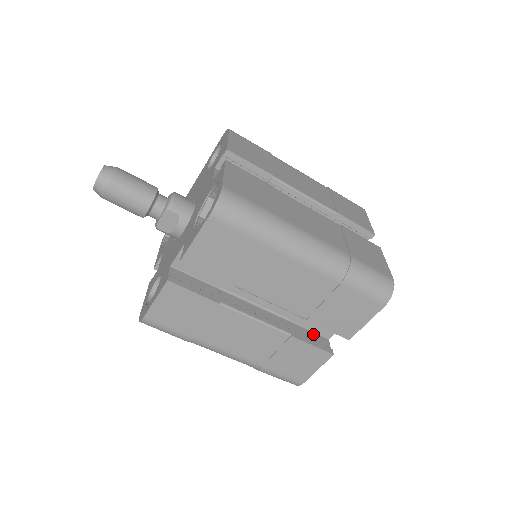
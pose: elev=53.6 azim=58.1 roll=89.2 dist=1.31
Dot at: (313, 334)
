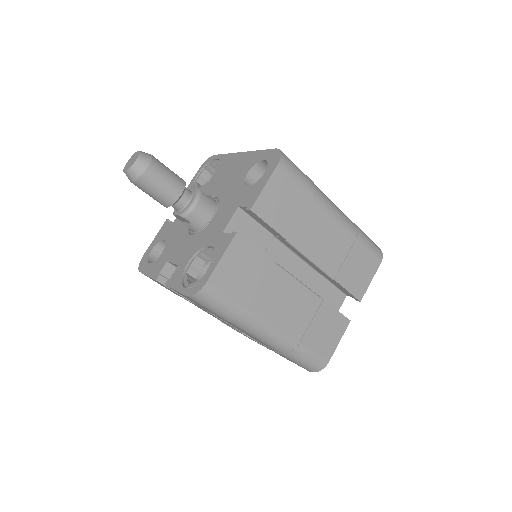
Dot at: occluded
